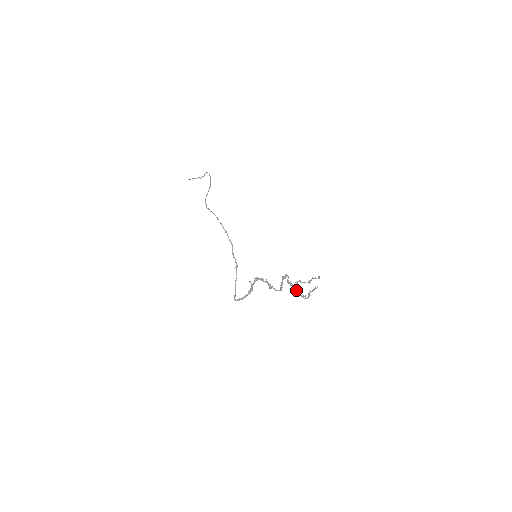
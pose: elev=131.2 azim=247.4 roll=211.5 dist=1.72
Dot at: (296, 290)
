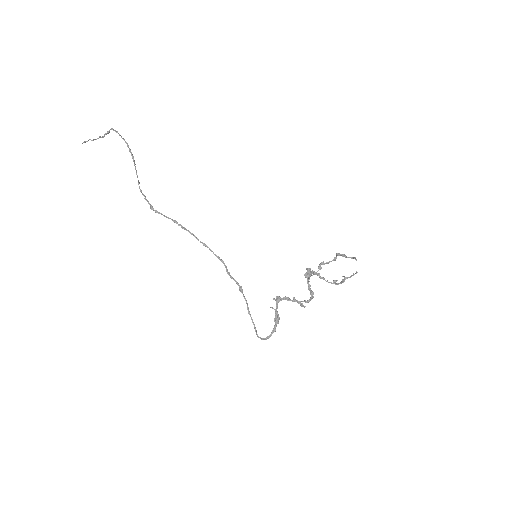
Dot at: (323, 279)
